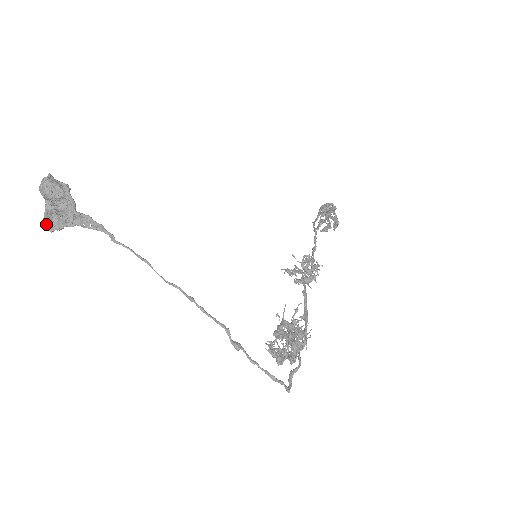
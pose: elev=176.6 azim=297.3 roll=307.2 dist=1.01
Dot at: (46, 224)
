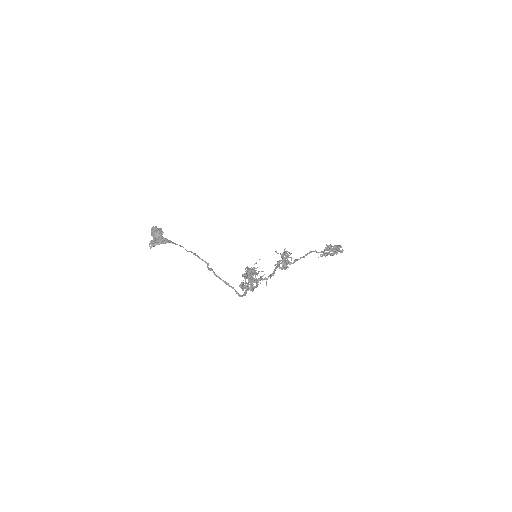
Dot at: (149, 245)
